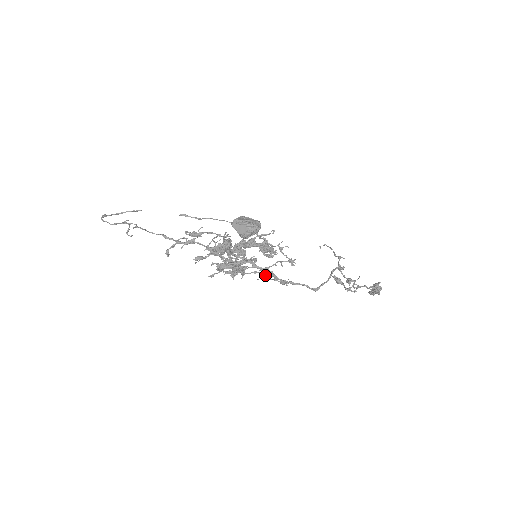
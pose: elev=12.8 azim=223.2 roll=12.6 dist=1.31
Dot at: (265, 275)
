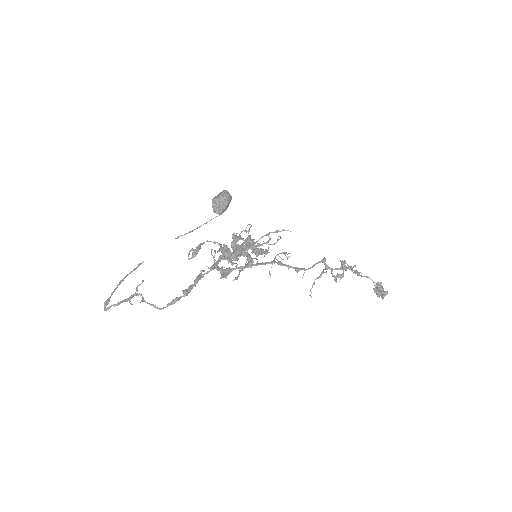
Dot at: (268, 233)
